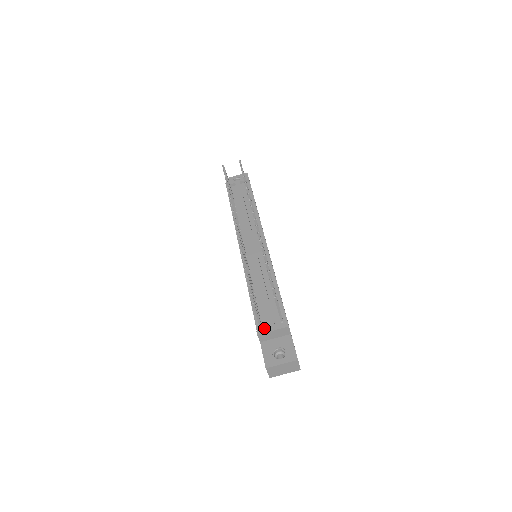
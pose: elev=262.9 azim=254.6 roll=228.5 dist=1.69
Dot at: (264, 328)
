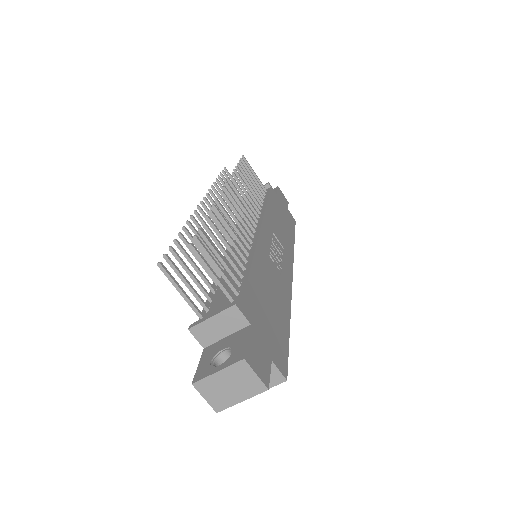
Dot at: occluded
